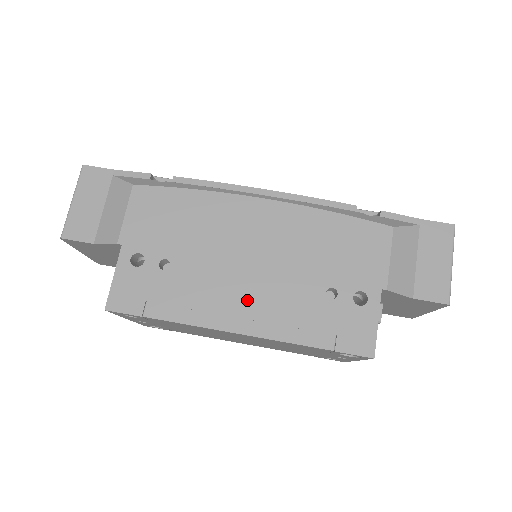
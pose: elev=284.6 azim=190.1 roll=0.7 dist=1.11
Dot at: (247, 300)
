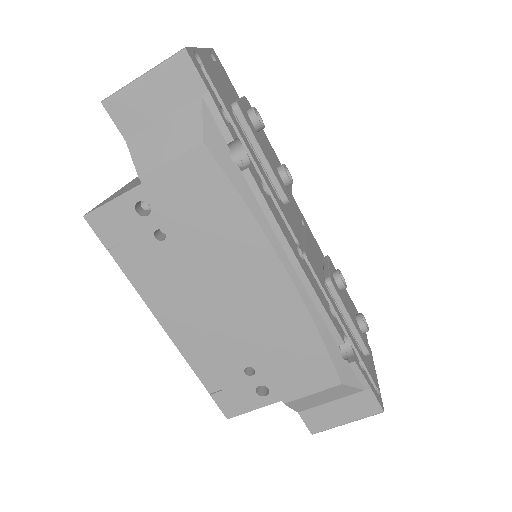
Dot at: (192, 318)
